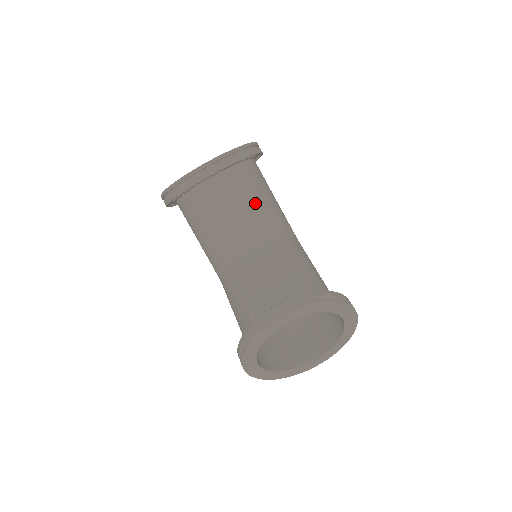
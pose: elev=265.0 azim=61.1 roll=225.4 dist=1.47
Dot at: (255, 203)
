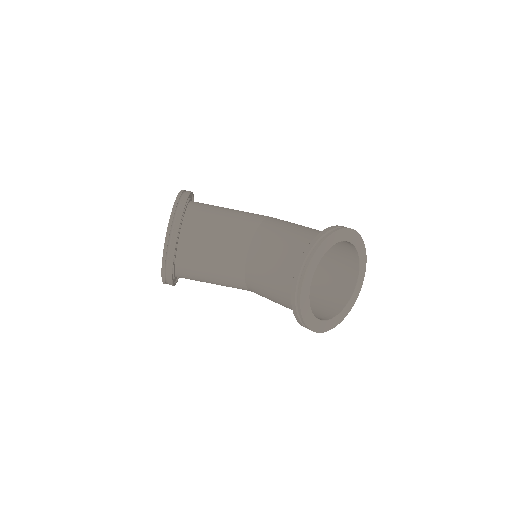
Dot at: (219, 229)
